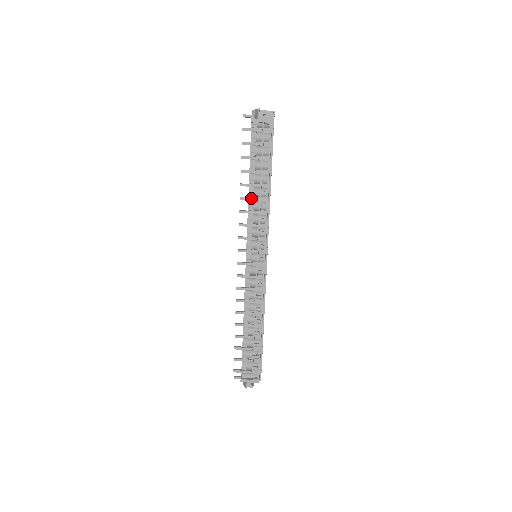
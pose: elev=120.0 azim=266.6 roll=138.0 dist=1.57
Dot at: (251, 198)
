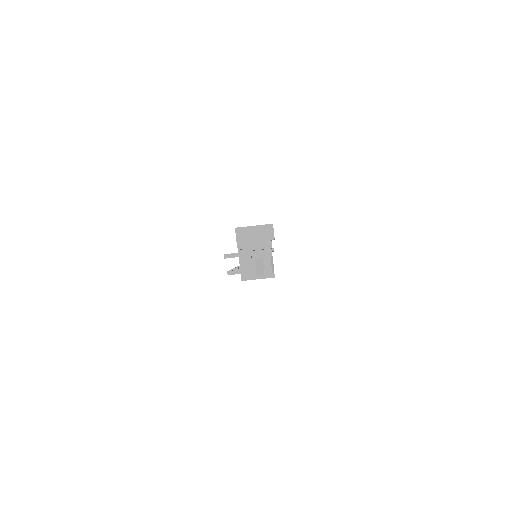
Dot at: occluded
